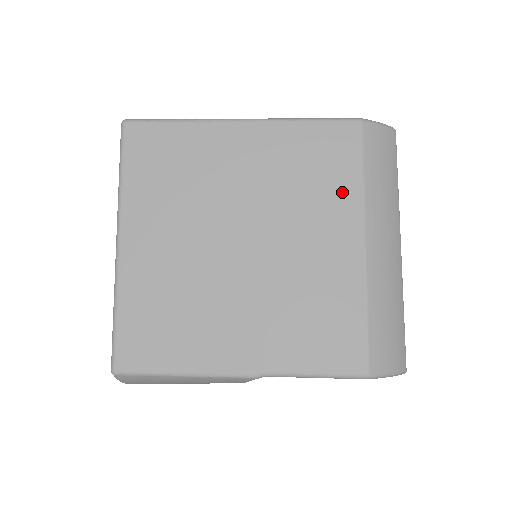
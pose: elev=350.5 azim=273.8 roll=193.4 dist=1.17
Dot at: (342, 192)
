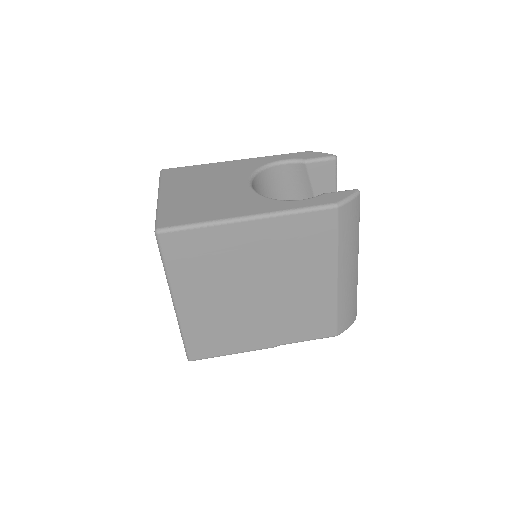
Dot at: (323, 253)
